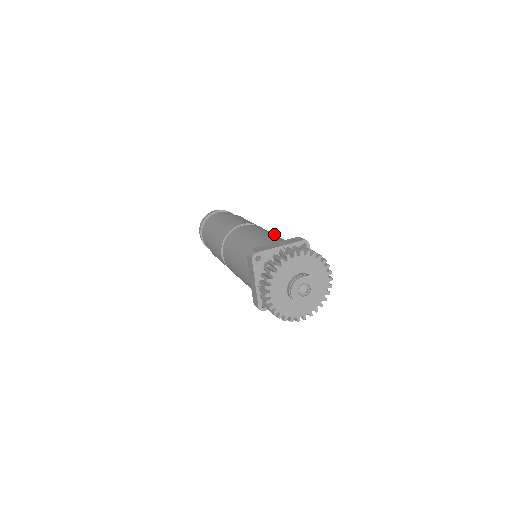
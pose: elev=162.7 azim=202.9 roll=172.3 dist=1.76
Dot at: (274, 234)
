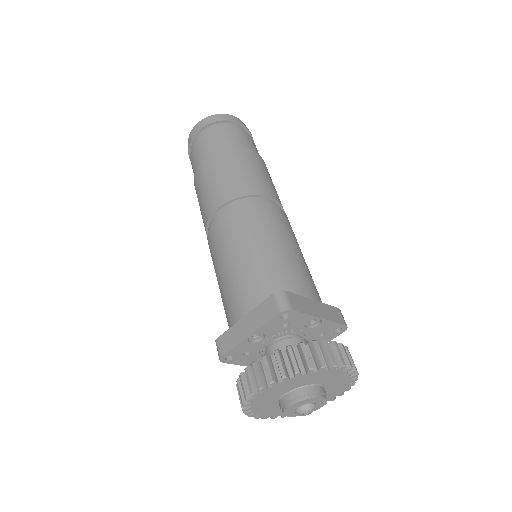
Dot at: occluded
